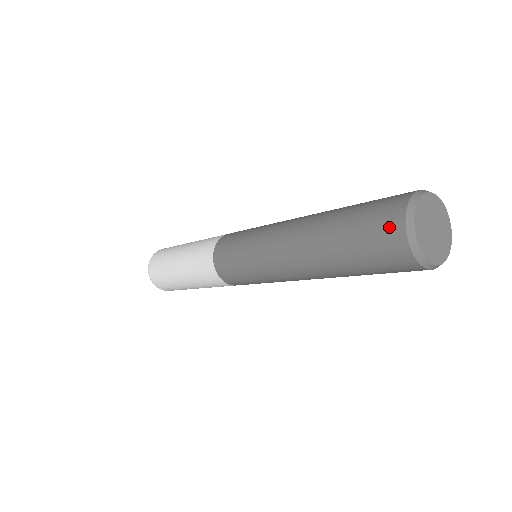
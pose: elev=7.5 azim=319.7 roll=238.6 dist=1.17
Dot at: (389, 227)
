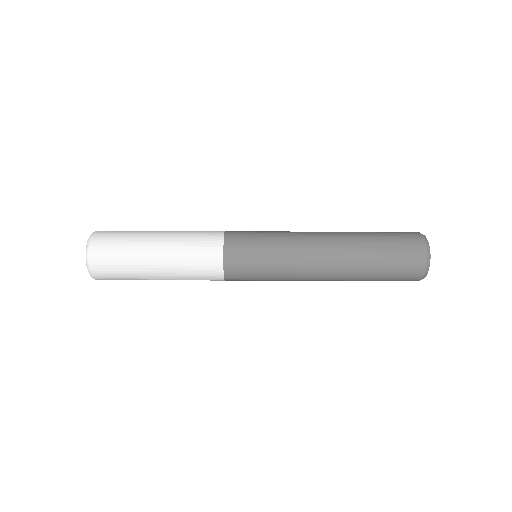
Dot at: (411, 235)
